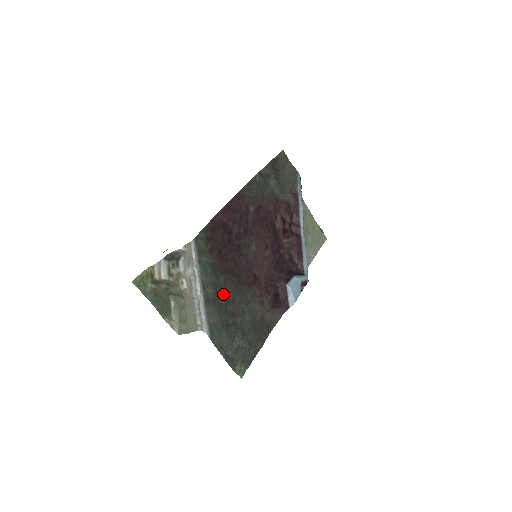
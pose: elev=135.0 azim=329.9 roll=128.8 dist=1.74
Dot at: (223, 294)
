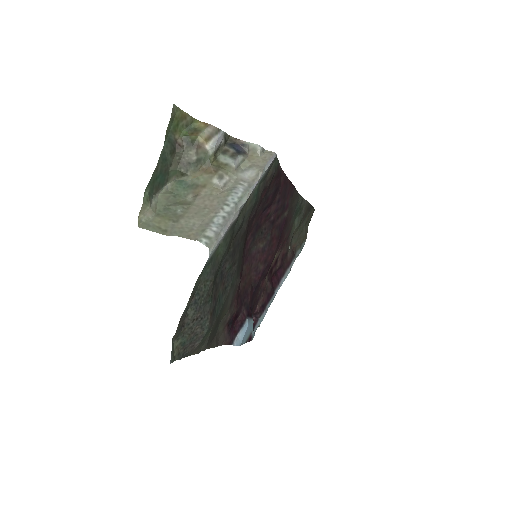
Dot at: (237, 242)
